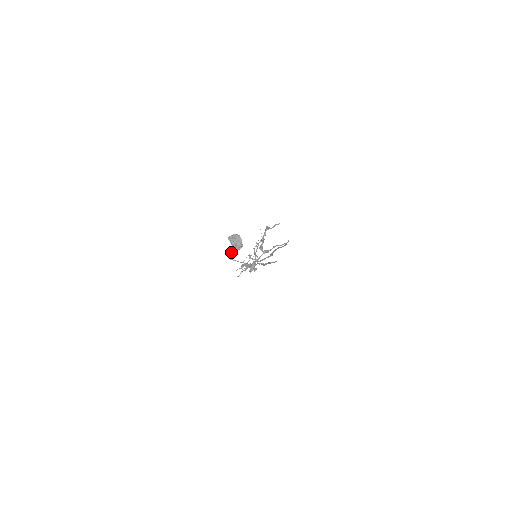
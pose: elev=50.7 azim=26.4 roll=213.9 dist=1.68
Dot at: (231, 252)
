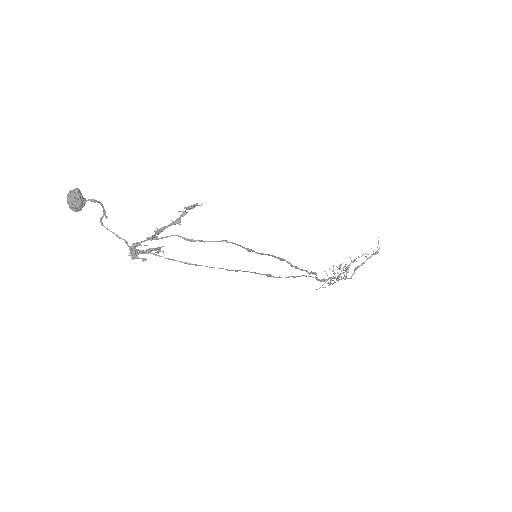
Dot at: (101, 217)
